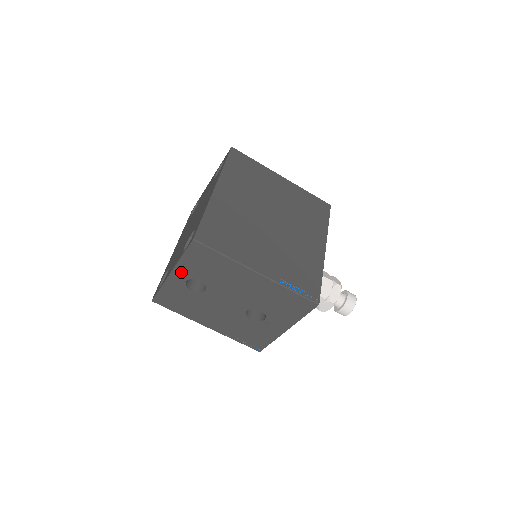
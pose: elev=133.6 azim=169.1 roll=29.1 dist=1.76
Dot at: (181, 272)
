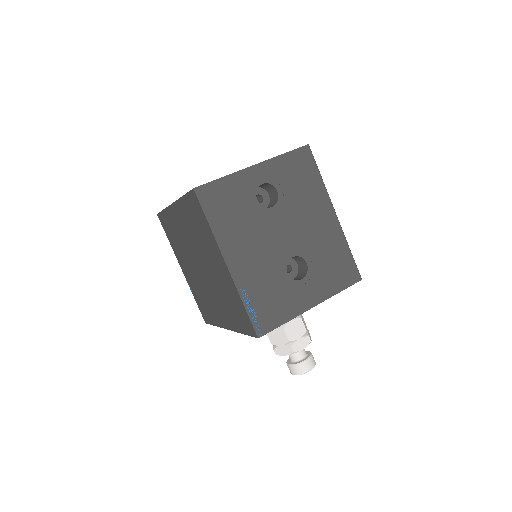
Dot at: (267, 170)
